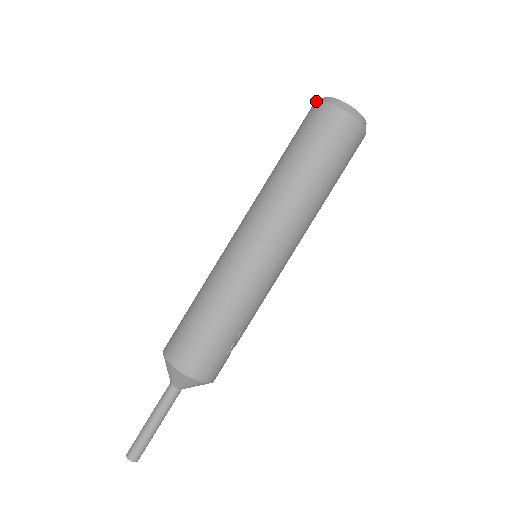
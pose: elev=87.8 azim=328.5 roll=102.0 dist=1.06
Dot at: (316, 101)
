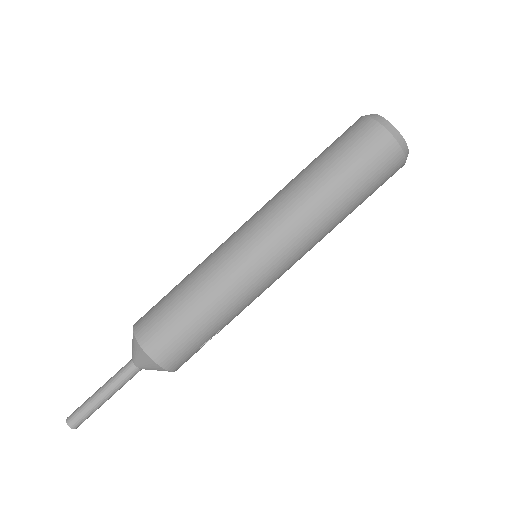
Dot at: (367, 116)
